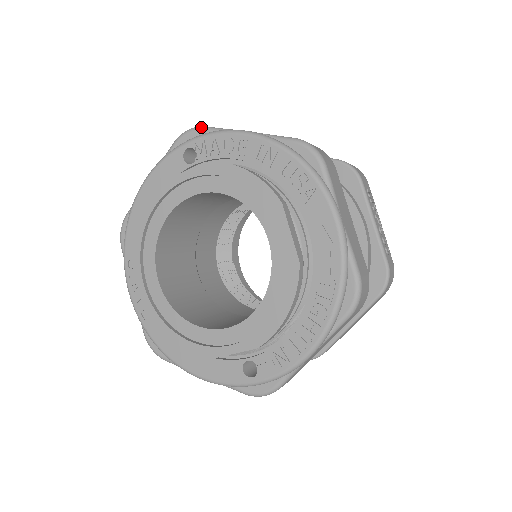
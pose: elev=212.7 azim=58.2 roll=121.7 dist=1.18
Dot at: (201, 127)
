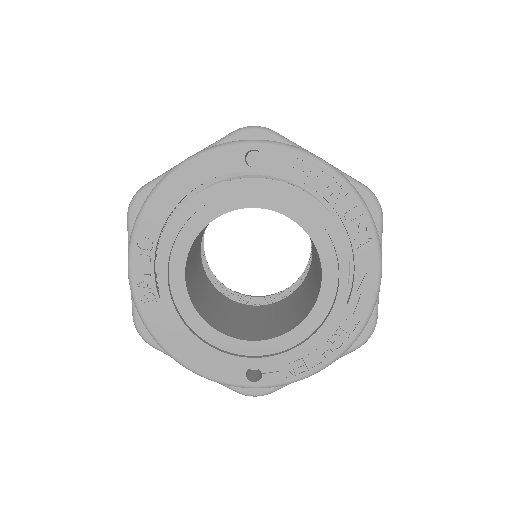
Dot at: (272, 131)
